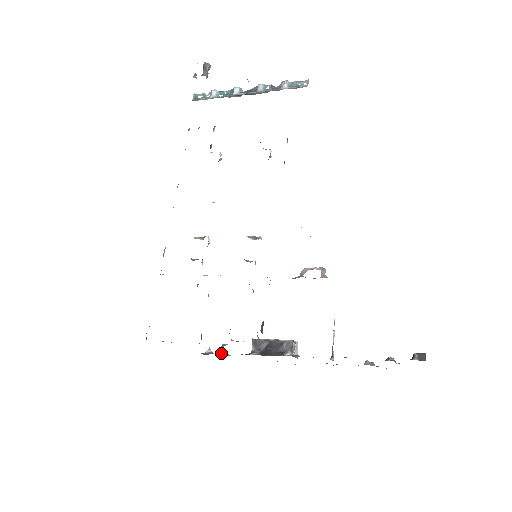
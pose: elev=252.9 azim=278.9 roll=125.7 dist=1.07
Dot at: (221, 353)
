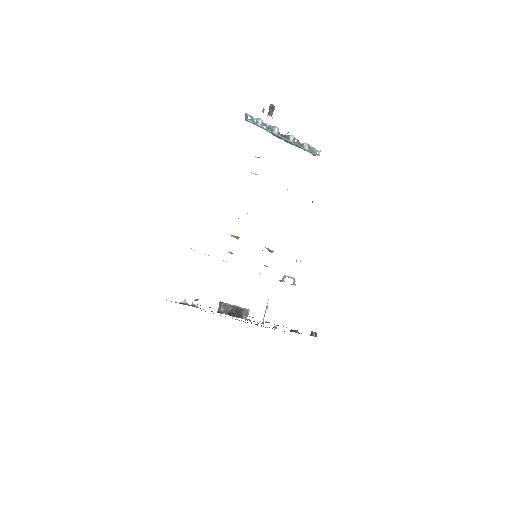
Dot at: (194, 305)
